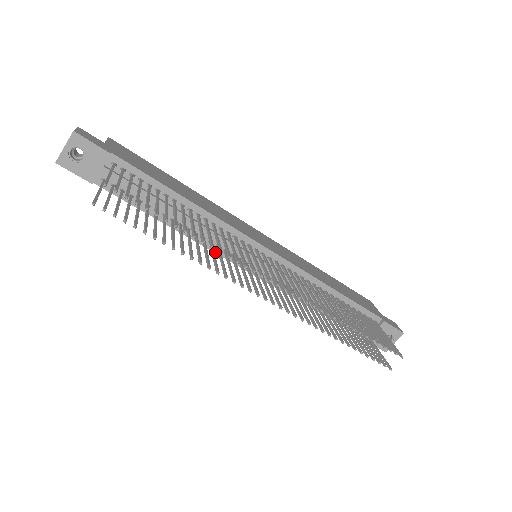
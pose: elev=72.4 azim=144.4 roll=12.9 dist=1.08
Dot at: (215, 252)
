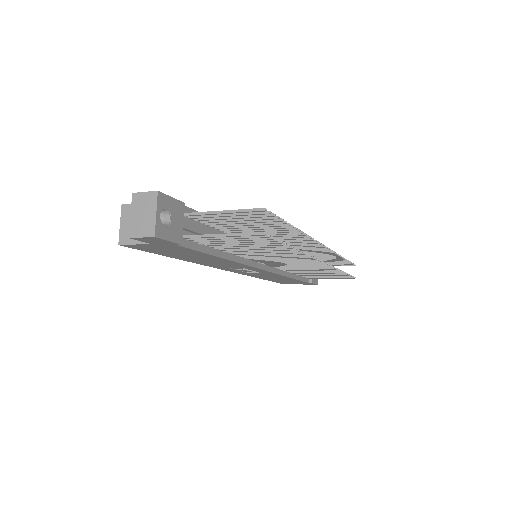
Dot at: (248, 265)
